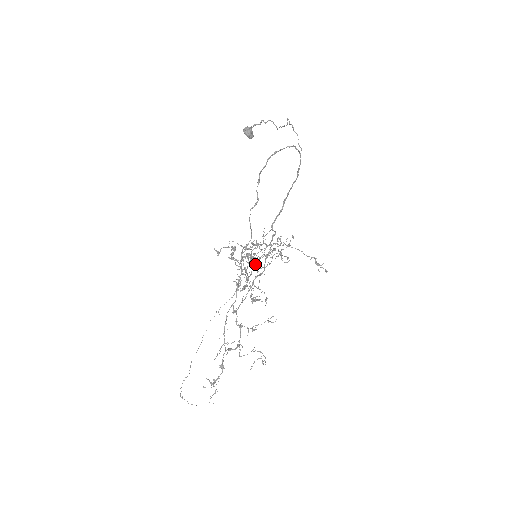
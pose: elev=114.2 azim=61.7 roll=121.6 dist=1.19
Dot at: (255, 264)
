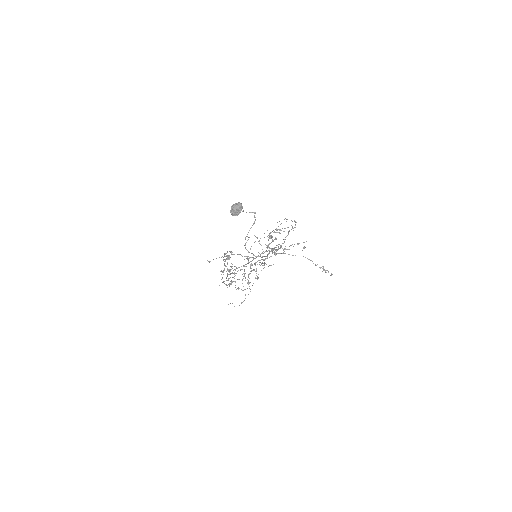
Dot at: occluded
